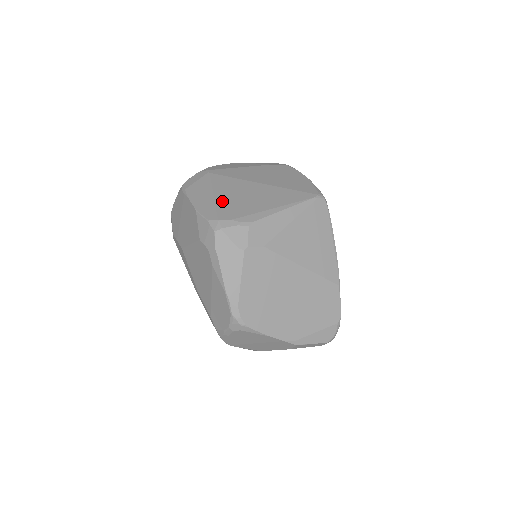
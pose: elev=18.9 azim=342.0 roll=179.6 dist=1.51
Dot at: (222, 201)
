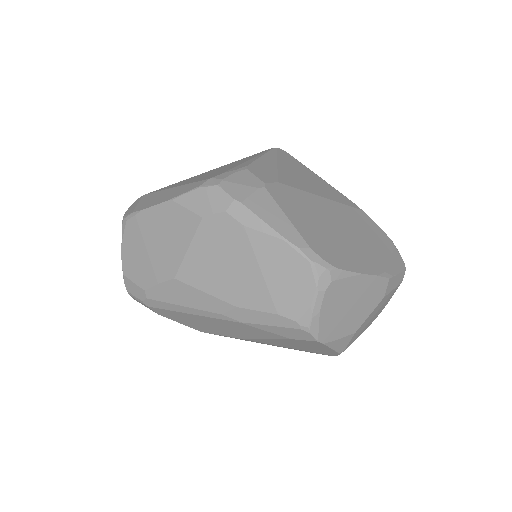
Dot at: (191, 181)
